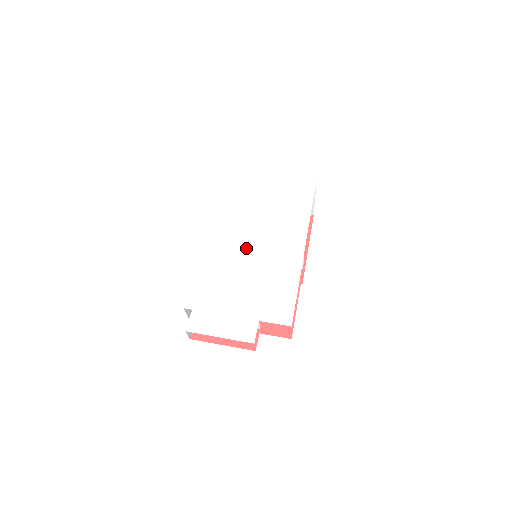
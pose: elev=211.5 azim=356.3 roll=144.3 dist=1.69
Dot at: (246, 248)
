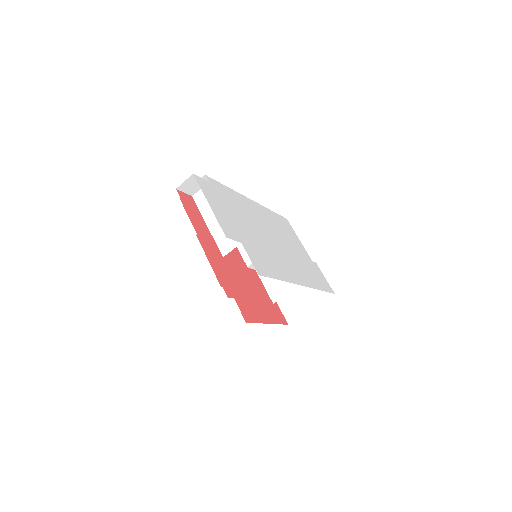
Dot at: (269, 233)
